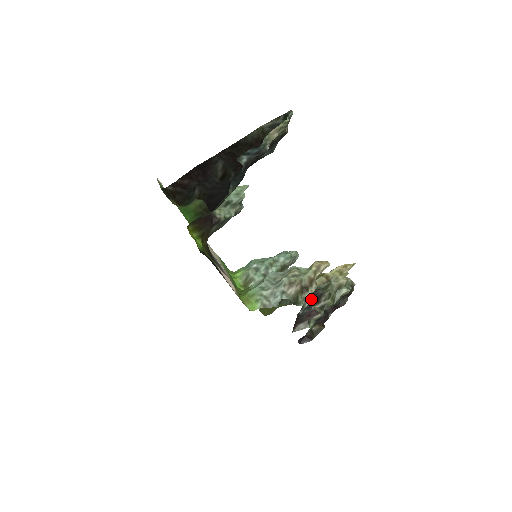
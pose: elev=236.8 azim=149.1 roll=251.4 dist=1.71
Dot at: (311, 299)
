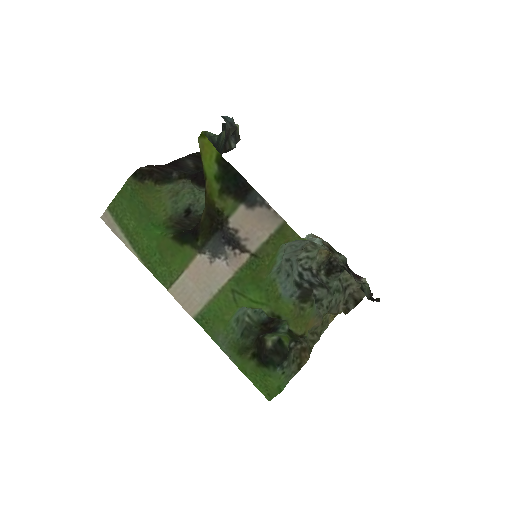
Dot at: occluded
